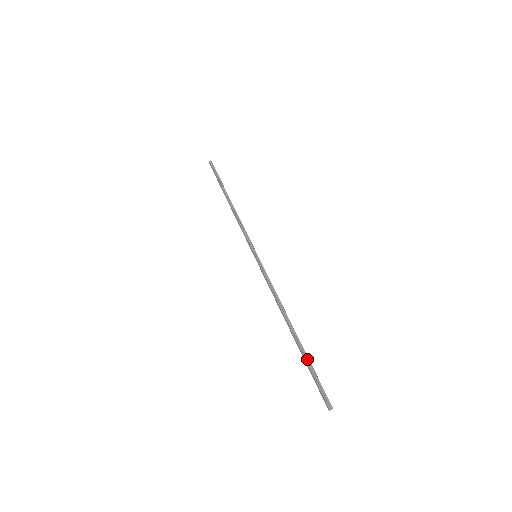
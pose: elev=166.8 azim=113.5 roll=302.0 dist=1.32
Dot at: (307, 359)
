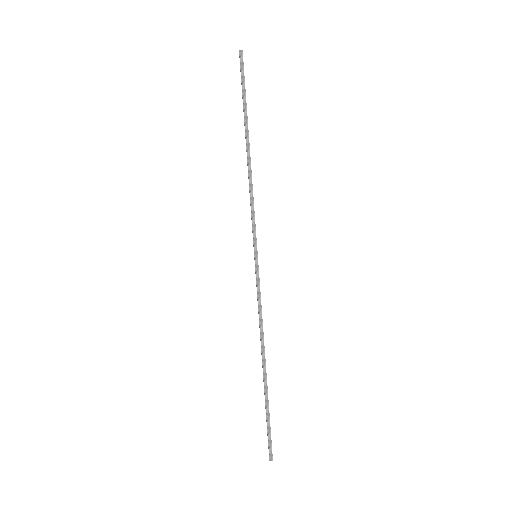
Dot at: (267, 407)
